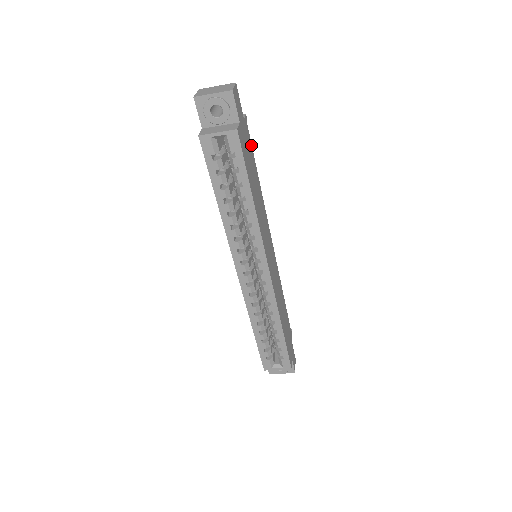
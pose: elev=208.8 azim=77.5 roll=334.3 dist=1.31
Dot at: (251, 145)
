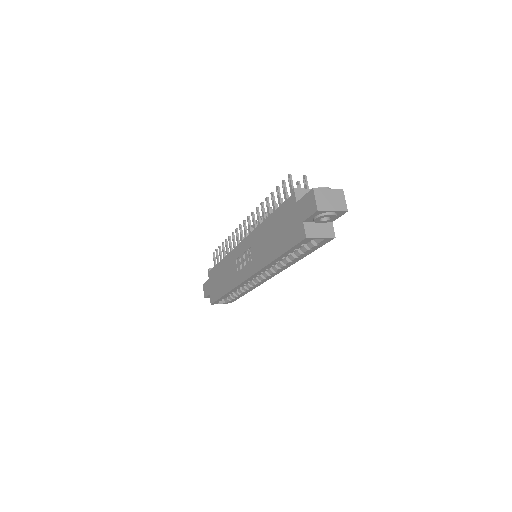
Dot at: occluded
